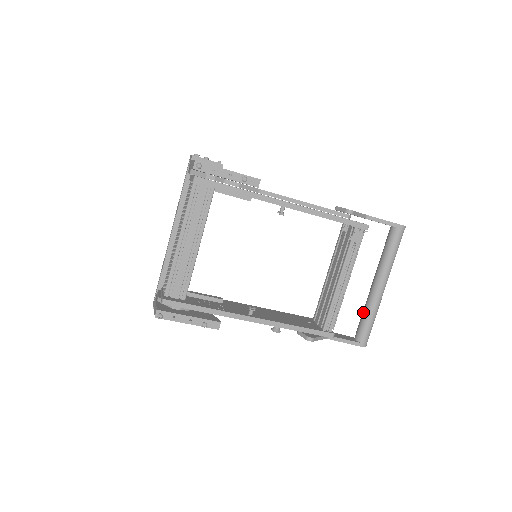
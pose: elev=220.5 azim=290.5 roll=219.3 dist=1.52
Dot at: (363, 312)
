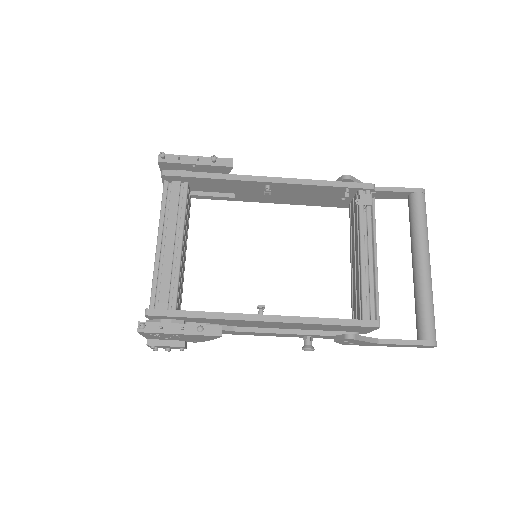
Dot at: occluded
